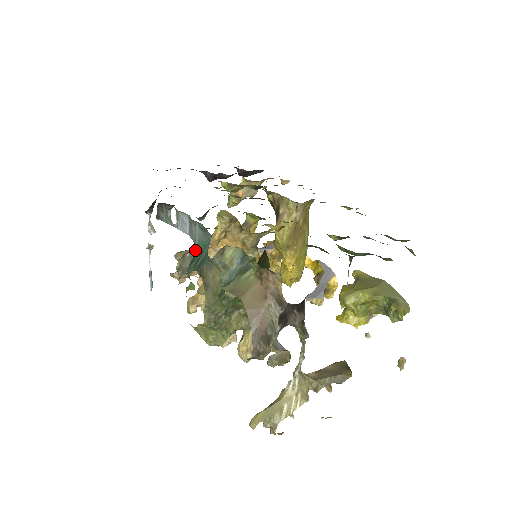
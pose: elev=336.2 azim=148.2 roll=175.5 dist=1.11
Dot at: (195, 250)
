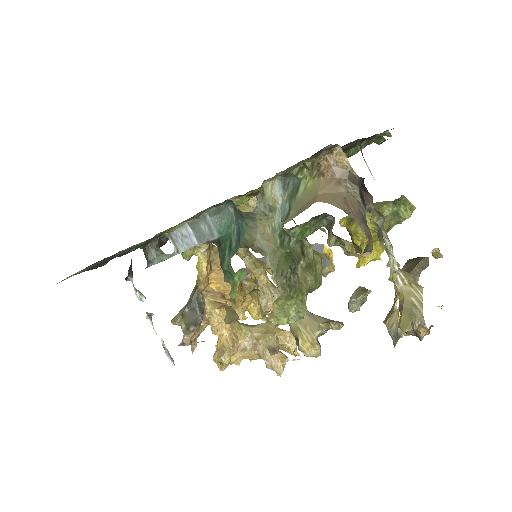
Dot at: (191, 300)
